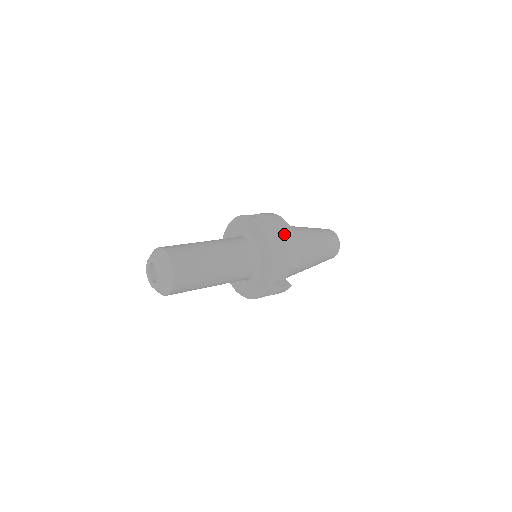
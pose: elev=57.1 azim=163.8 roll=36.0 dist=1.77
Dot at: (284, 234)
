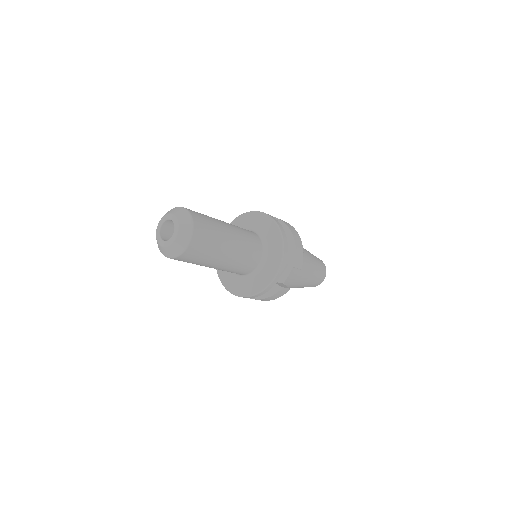
Dot at: (292, 232)
